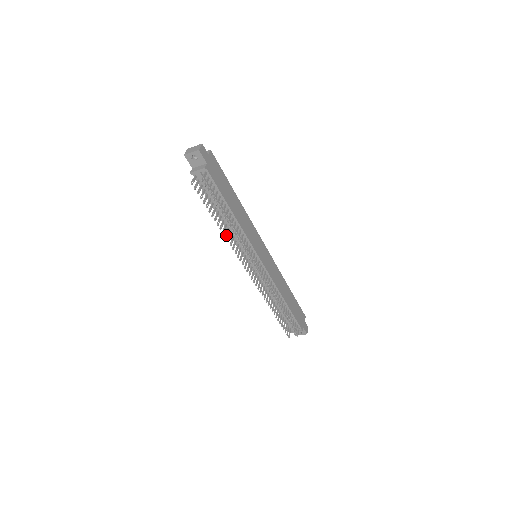
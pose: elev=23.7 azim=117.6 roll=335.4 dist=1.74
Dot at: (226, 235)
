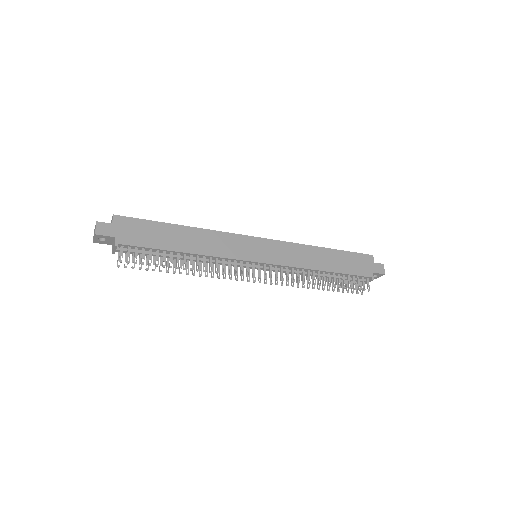
Dot at: occluded
